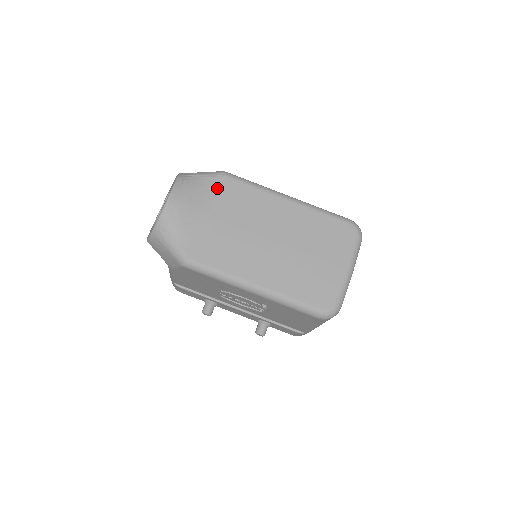
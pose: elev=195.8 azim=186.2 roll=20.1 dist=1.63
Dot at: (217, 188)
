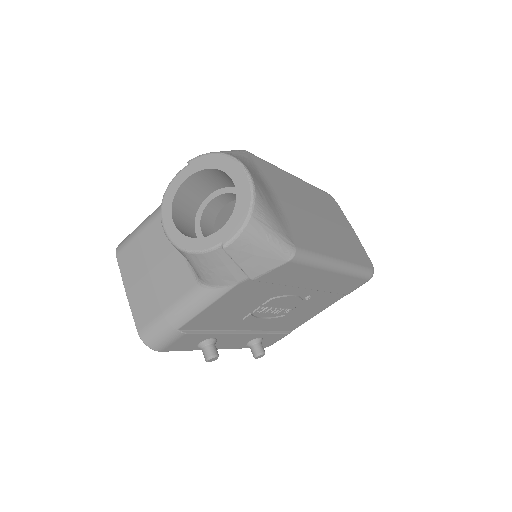
Dot at: (255, 166)
